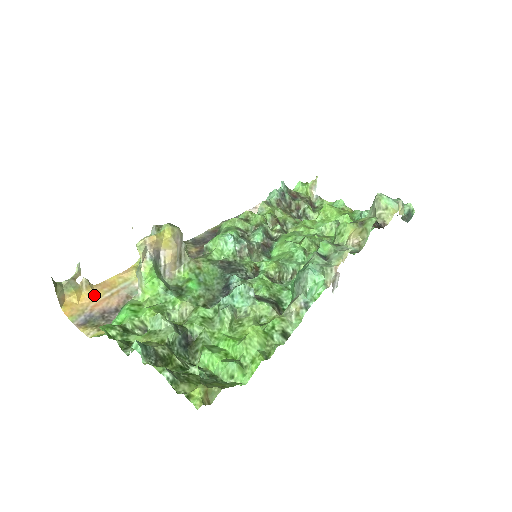
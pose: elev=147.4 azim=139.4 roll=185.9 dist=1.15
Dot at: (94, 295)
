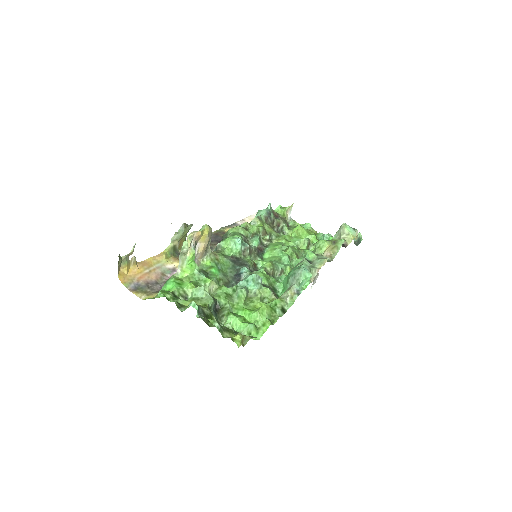
Dot at: (138, 270)
